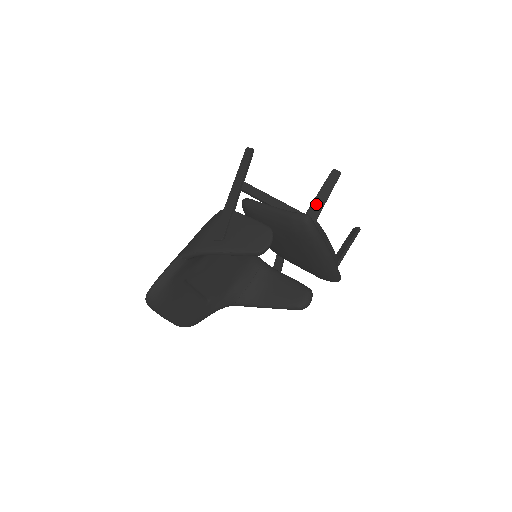
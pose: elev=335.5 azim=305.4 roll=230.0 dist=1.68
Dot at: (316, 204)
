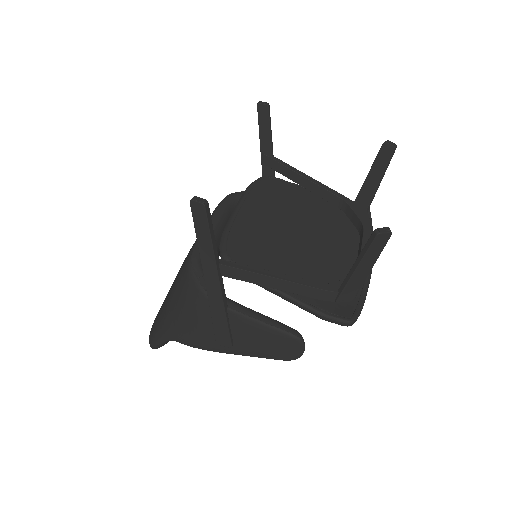
Dot at: (354, 281)
